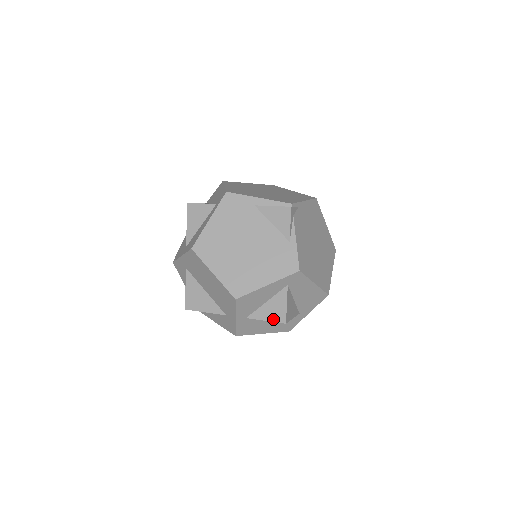
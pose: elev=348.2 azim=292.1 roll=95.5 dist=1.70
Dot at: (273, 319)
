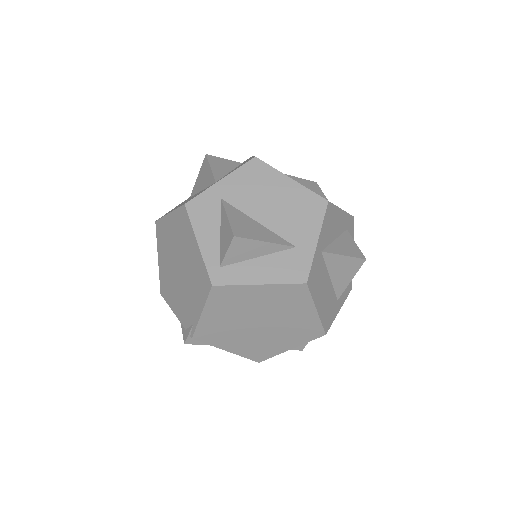
Dot at: (351, 254)
